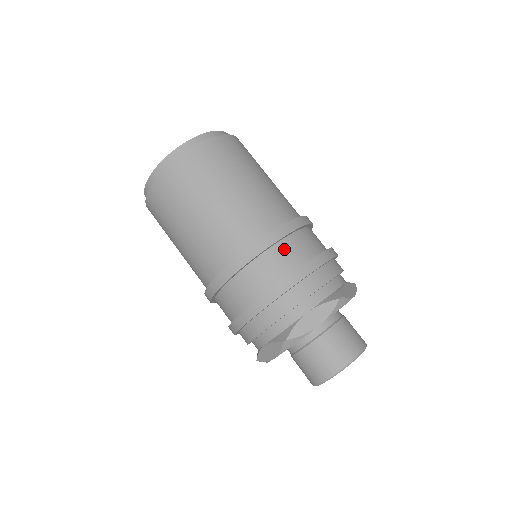
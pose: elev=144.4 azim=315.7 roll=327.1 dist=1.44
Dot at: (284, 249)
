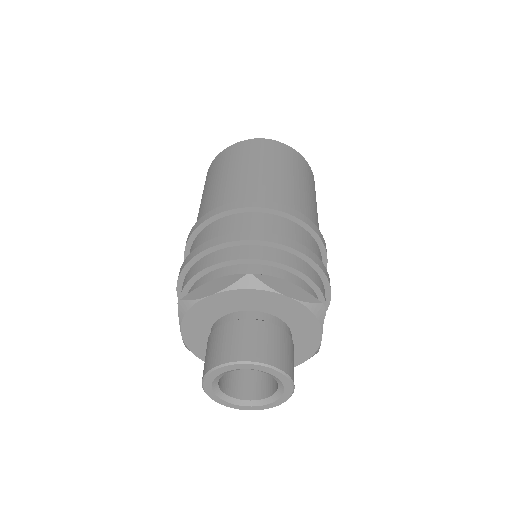
Dot at: (237, 220)
